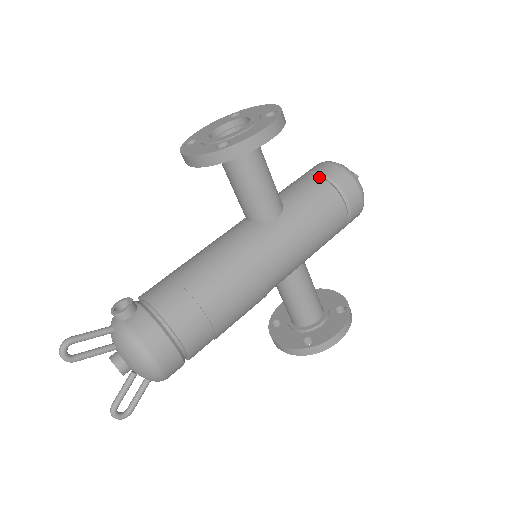
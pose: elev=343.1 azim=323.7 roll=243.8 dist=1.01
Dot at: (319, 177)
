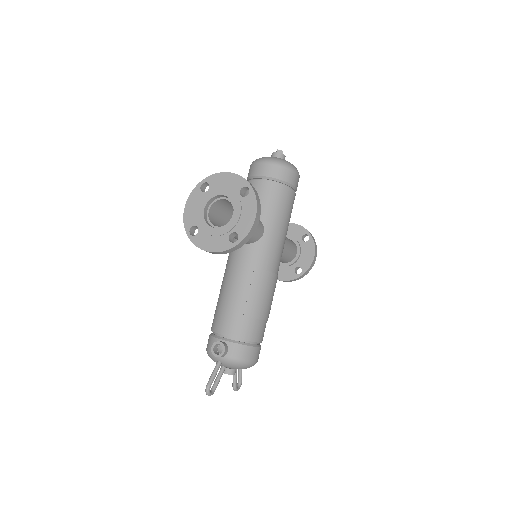
Dot at: (269, 182)
